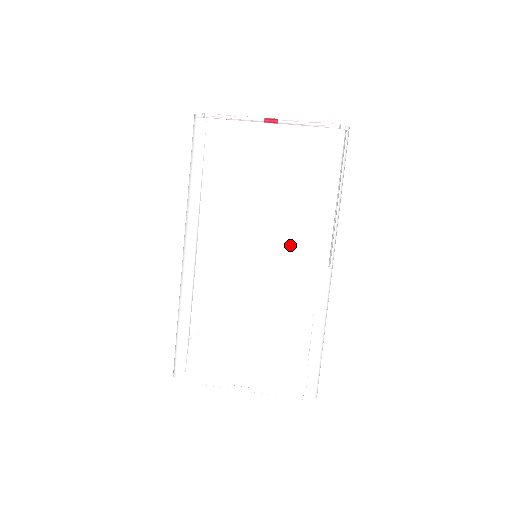
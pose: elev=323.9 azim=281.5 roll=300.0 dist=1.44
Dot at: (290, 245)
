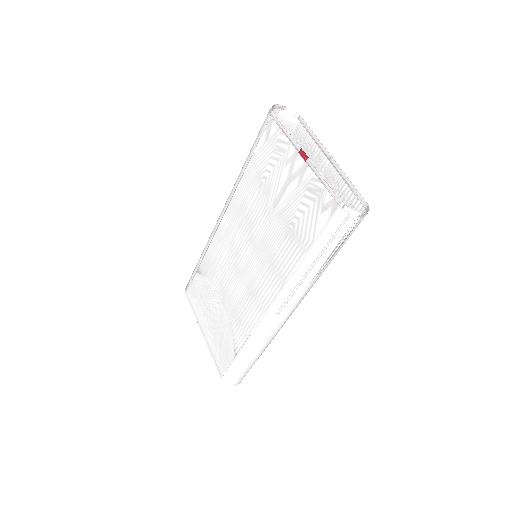
Dot at: (263, 271)
